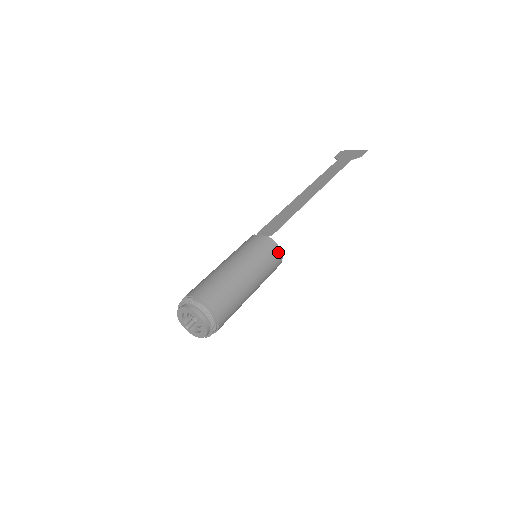
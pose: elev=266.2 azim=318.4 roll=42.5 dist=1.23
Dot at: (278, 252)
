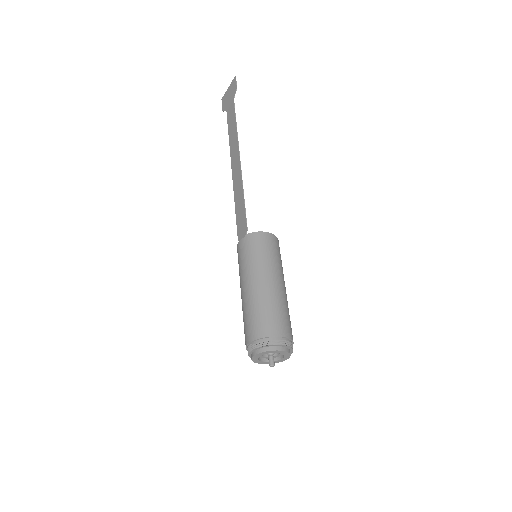
Dot at: (265, 236)
